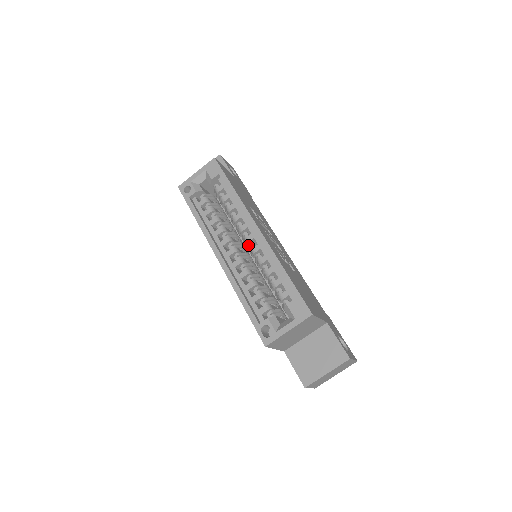
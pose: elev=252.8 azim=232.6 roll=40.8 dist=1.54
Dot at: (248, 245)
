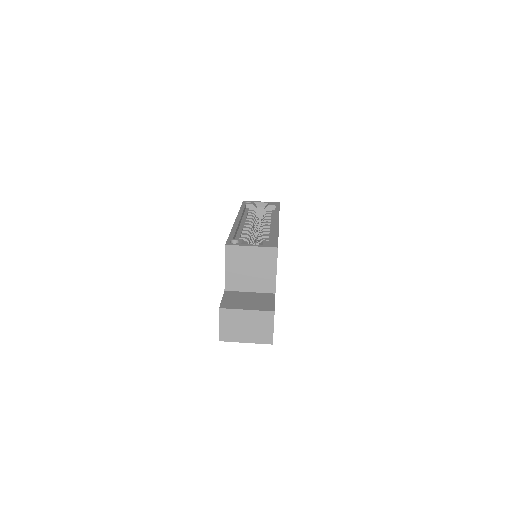
Dot at: occluded
